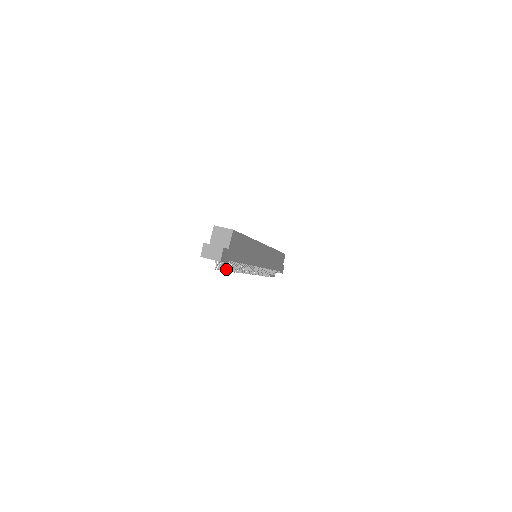
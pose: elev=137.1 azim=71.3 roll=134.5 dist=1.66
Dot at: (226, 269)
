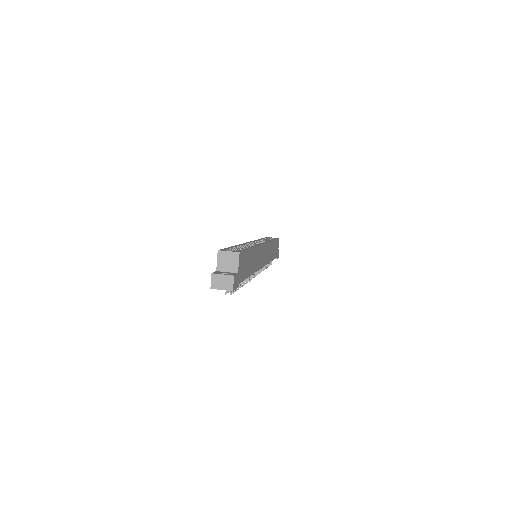
Dot at: occluded
